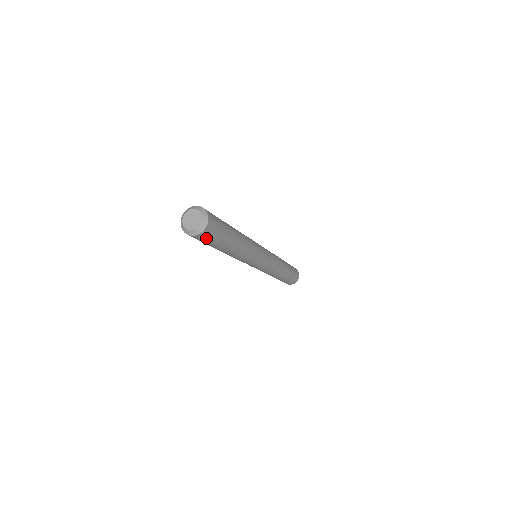
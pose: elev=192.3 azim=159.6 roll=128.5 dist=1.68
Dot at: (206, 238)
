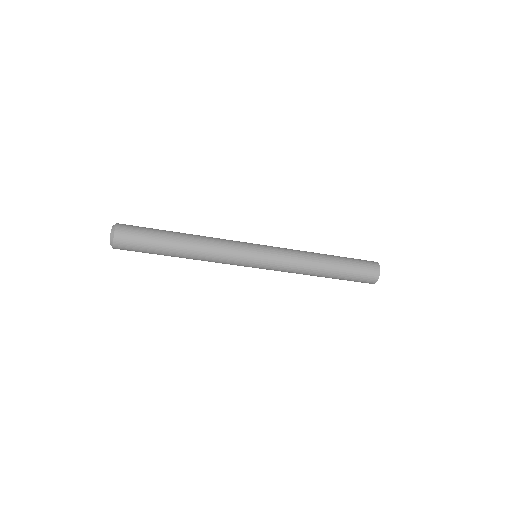
Dot at: (128, 247)
